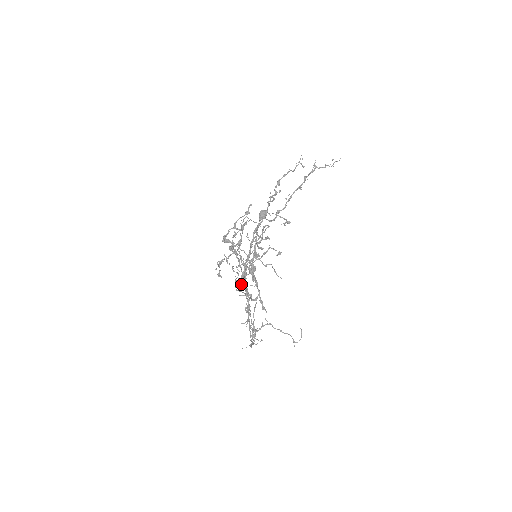
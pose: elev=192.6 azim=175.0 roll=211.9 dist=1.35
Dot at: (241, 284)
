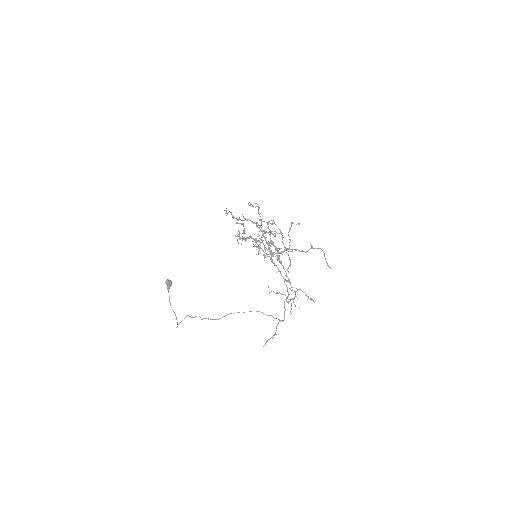
Dot at: (290, 249)
